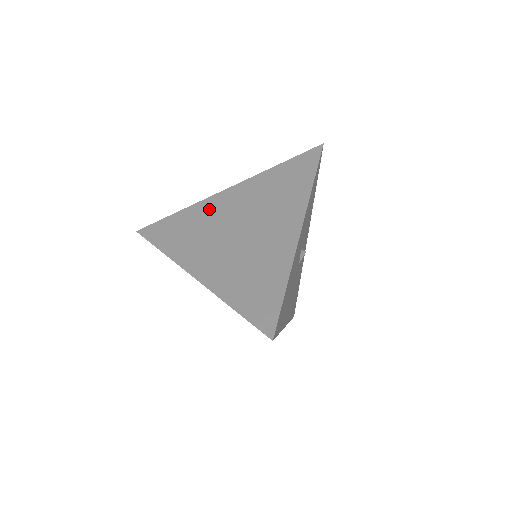
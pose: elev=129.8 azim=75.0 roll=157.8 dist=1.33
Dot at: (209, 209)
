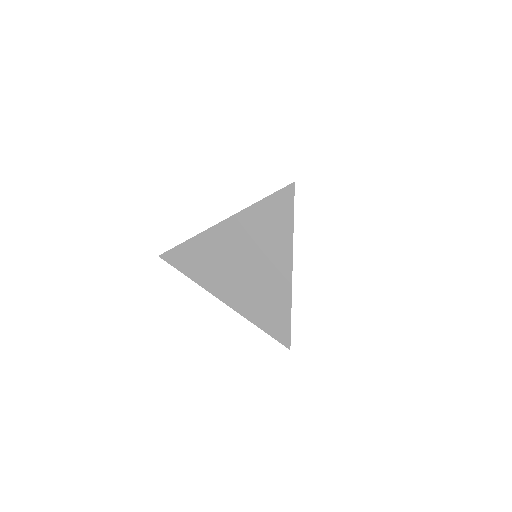
Dot at: occluded
